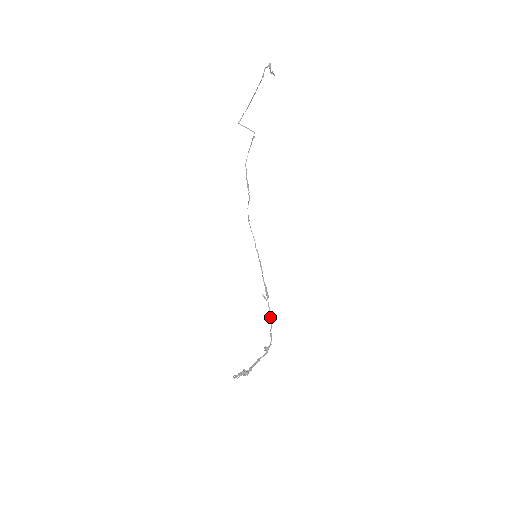
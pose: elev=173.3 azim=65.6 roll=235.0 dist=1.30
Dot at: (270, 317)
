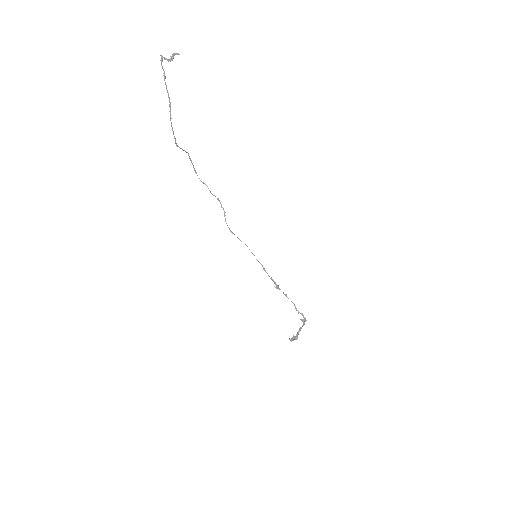
Dot at: (291, 301)
